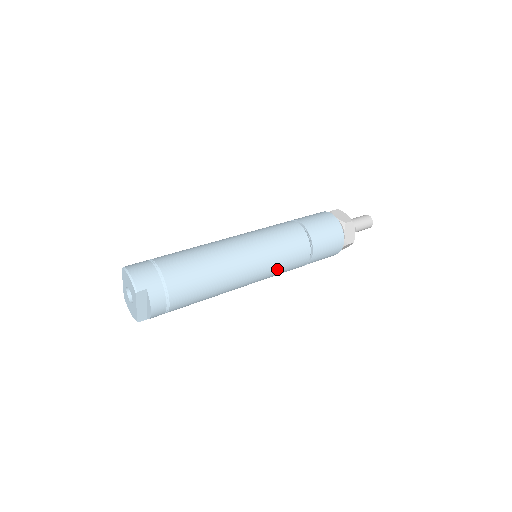
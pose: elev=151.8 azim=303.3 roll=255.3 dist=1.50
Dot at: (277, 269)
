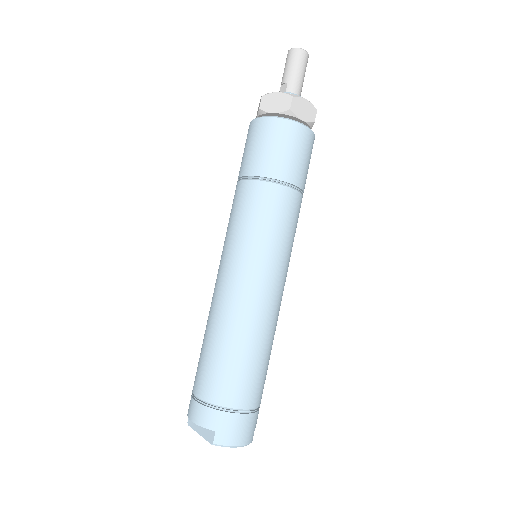
Dot at: occluded
